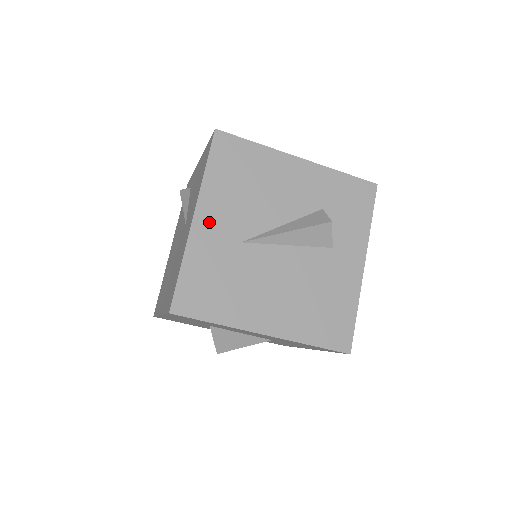
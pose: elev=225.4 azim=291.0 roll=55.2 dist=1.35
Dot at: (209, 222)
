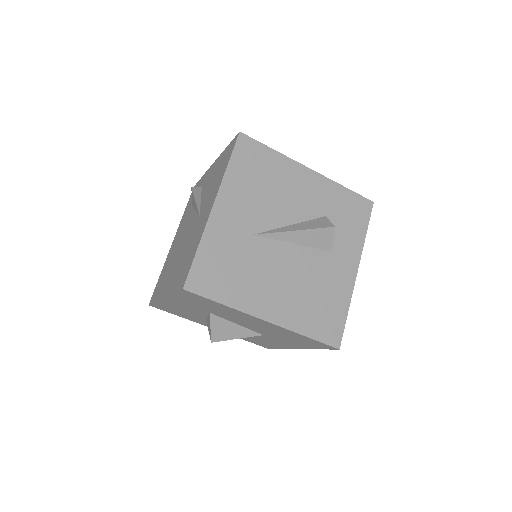
Dot at: (226, 212)
